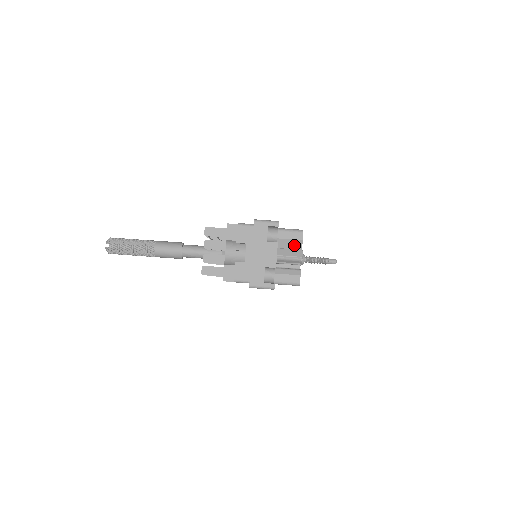
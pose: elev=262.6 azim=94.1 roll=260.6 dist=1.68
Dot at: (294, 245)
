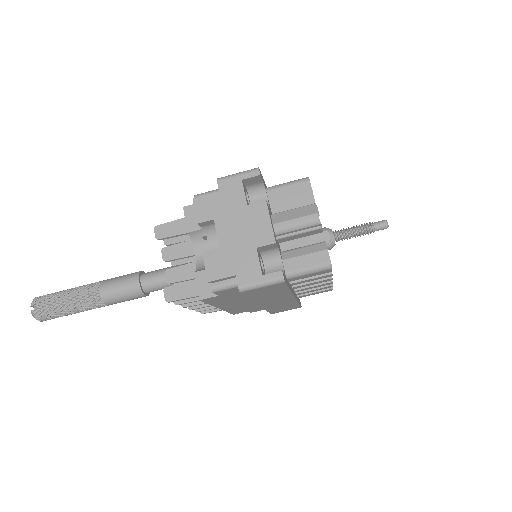
Dot at: (301, 205)
